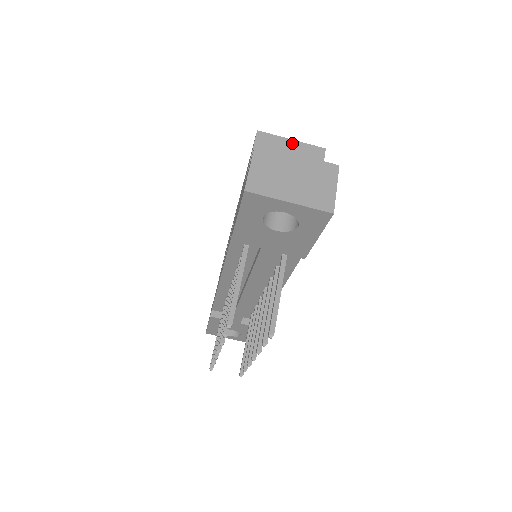
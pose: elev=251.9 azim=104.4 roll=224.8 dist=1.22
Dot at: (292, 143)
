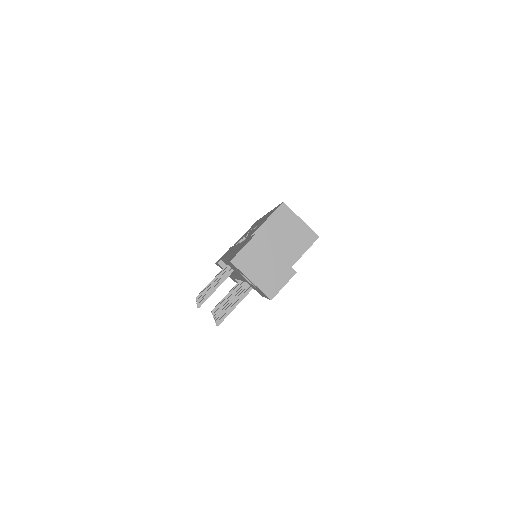
Dot at: (300, 222)
